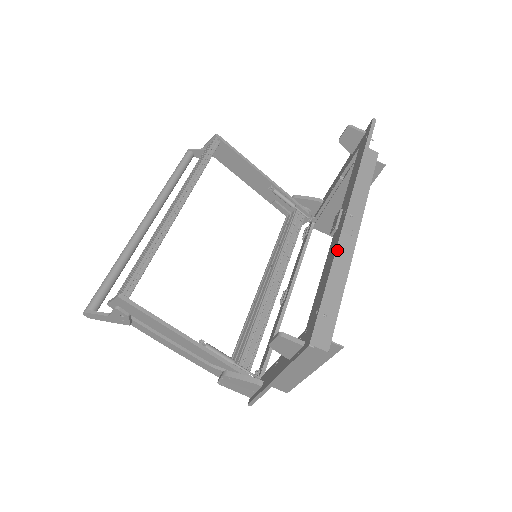
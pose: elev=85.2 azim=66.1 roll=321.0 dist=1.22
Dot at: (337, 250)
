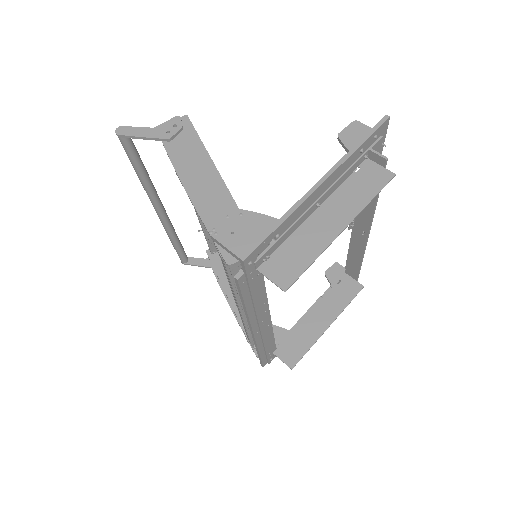
Dot at: occluded
